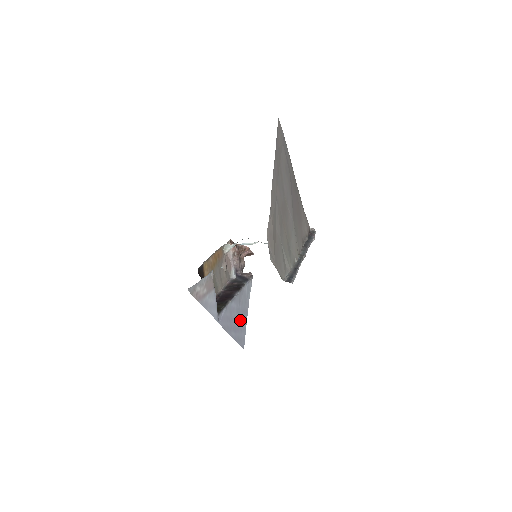
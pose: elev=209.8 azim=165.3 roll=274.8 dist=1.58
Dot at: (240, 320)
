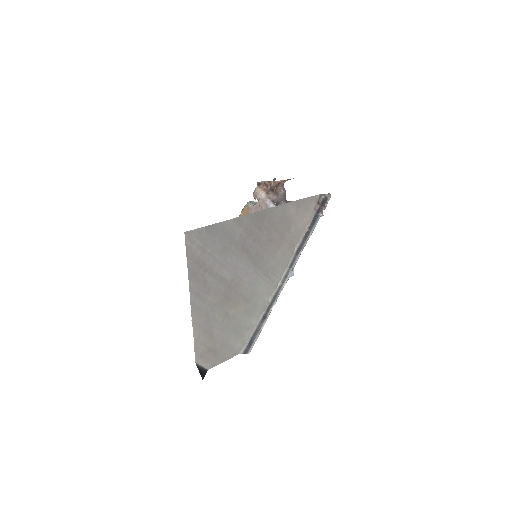
Dot at: occluded
